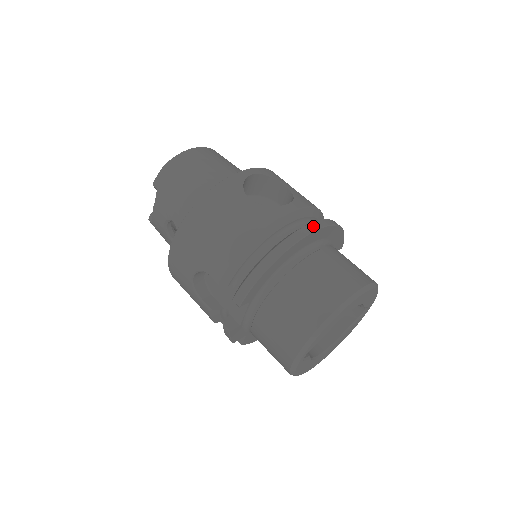
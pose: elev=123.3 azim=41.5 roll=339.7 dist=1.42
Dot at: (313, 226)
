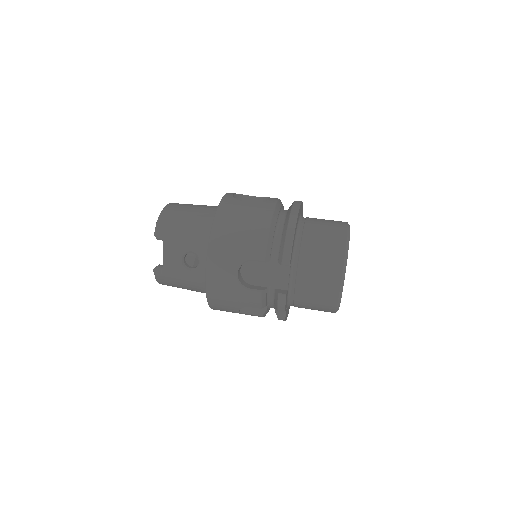
Dot at: (297, 202)
